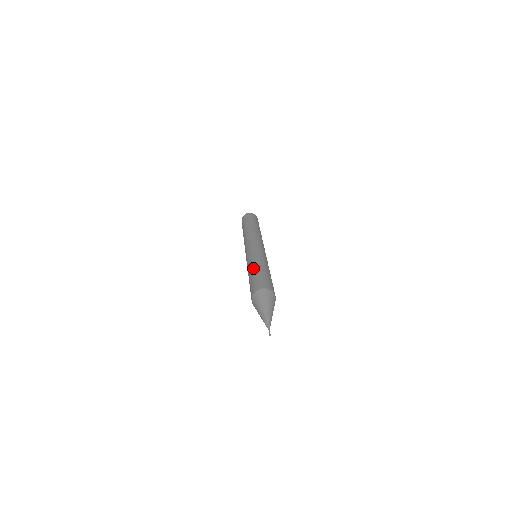
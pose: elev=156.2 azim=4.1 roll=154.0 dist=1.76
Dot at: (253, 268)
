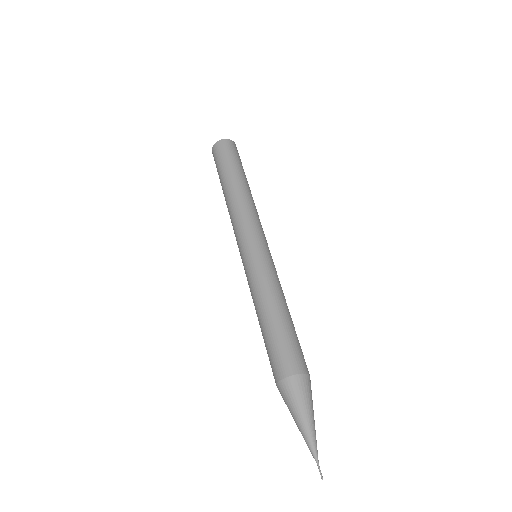
Dot at: (274, 308)
